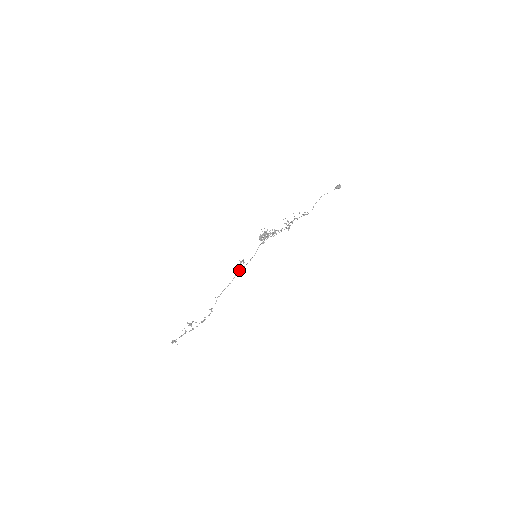
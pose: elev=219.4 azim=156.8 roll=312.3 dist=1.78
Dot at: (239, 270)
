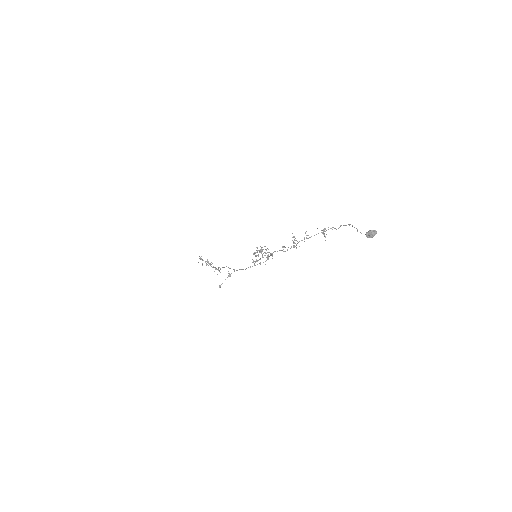
Dot at: (233, 269)
